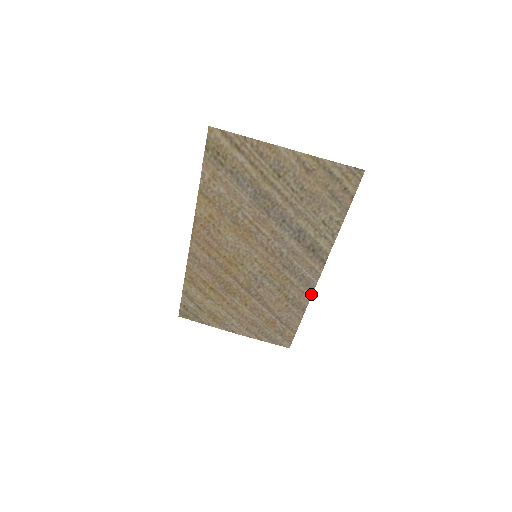
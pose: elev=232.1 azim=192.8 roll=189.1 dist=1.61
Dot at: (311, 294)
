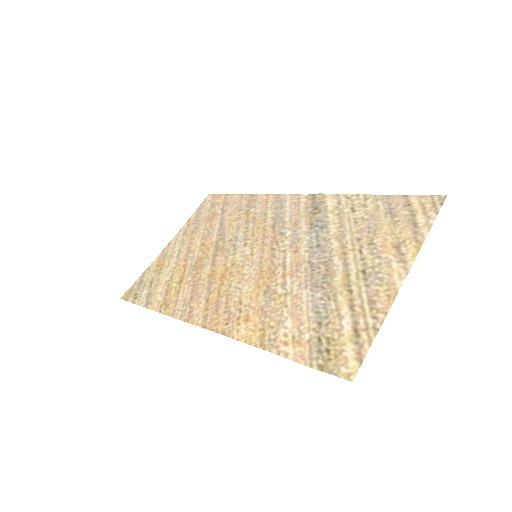
Dot at: (272, 195)
